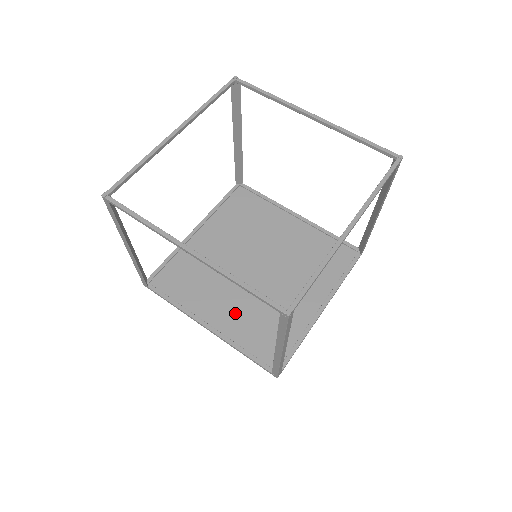
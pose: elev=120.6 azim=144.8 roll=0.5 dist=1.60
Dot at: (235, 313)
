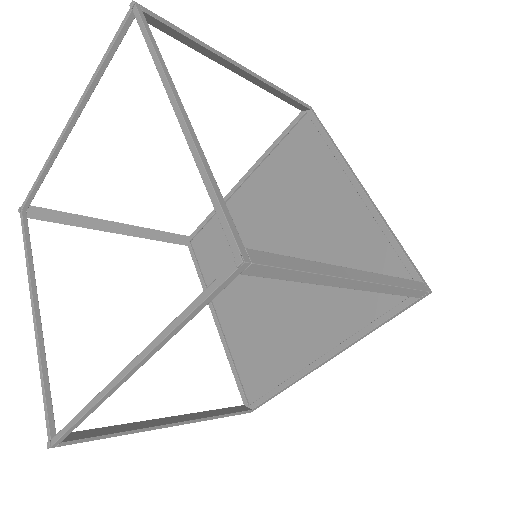
Dot at: (321, 313)
